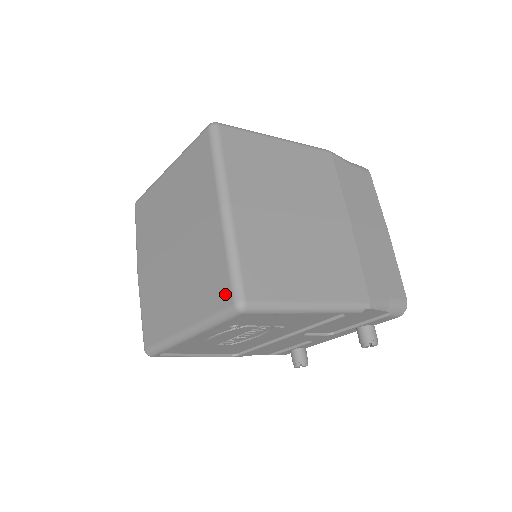
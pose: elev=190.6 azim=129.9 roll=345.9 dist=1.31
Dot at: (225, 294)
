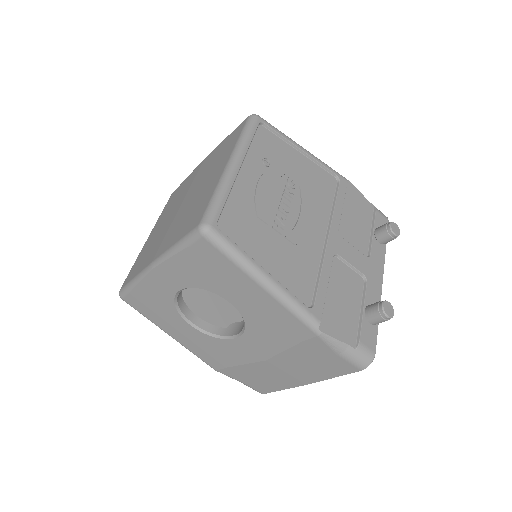
Dot at: (240, 127)
